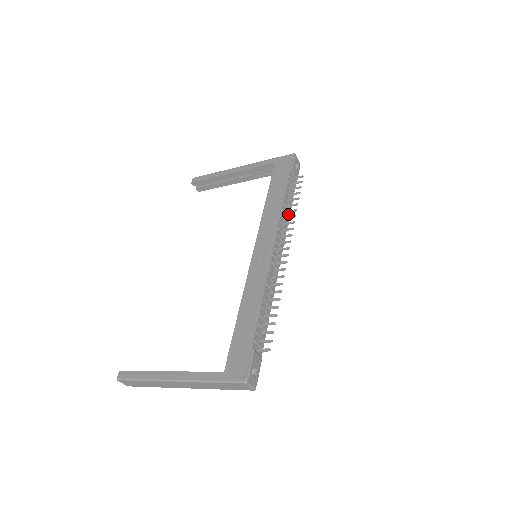
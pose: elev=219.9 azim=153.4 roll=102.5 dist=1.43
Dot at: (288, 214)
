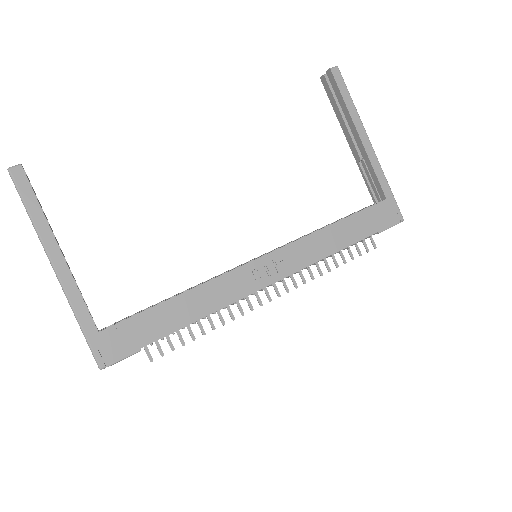
Dot at: occluded
